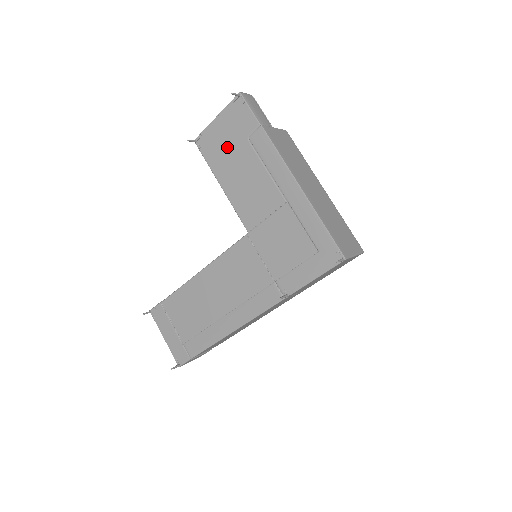
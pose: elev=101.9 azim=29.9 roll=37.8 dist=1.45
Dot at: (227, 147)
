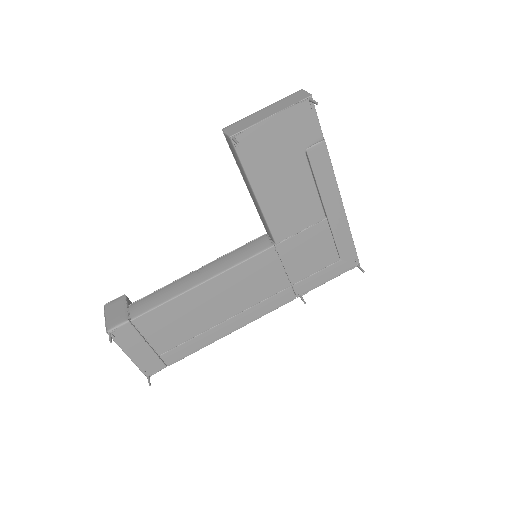
Dot at: (277, 155)
